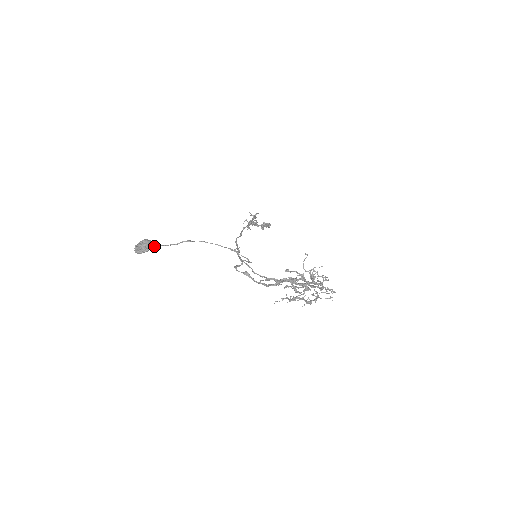
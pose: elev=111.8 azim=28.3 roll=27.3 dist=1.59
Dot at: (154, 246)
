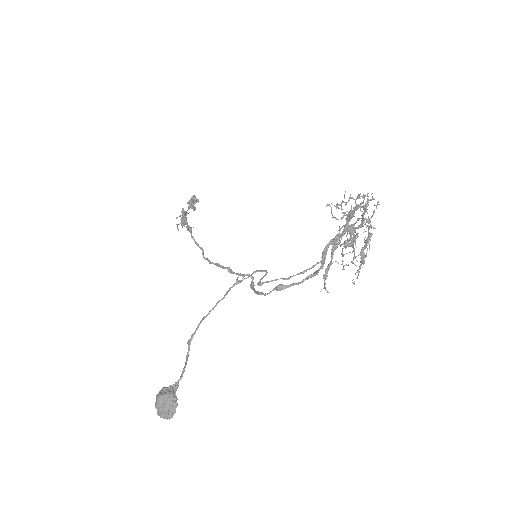
Dot at: (175, 391)
